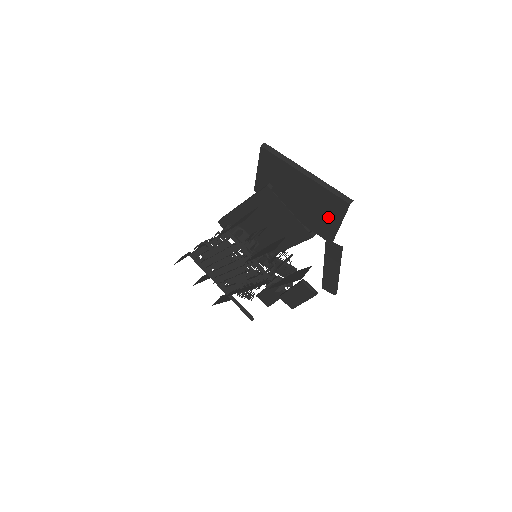
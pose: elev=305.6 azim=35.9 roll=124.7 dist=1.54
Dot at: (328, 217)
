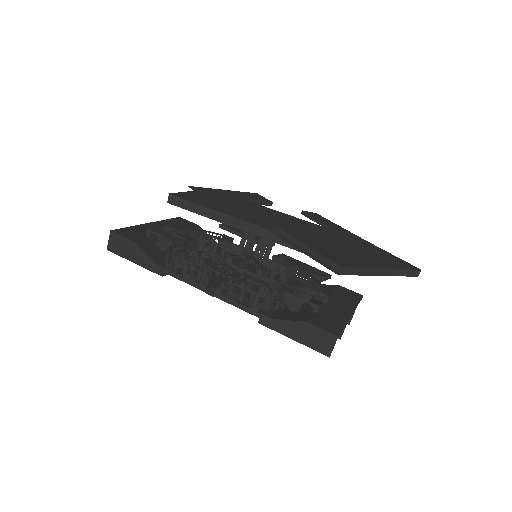
Dot at: occluded
